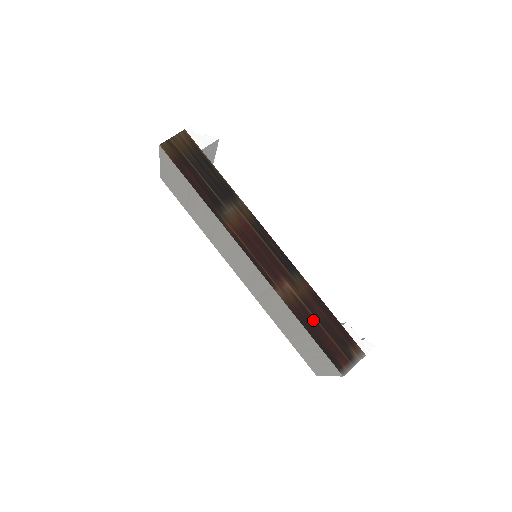
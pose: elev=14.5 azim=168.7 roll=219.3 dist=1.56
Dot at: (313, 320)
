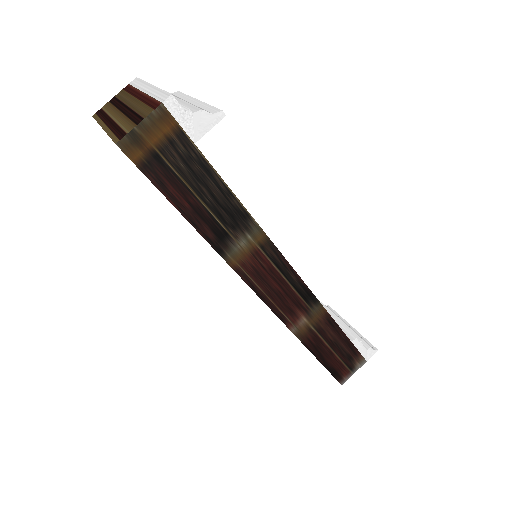
Dot at: (324, 346)
